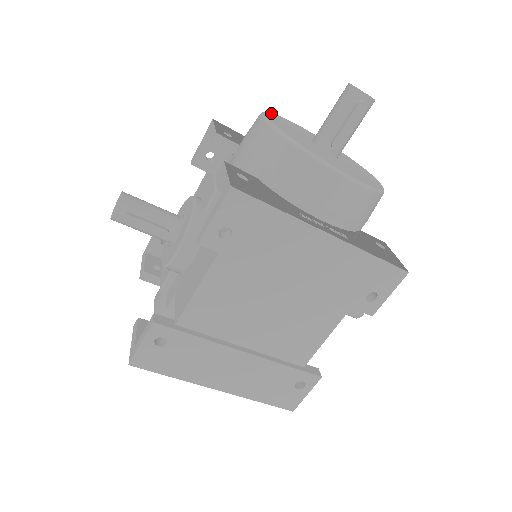
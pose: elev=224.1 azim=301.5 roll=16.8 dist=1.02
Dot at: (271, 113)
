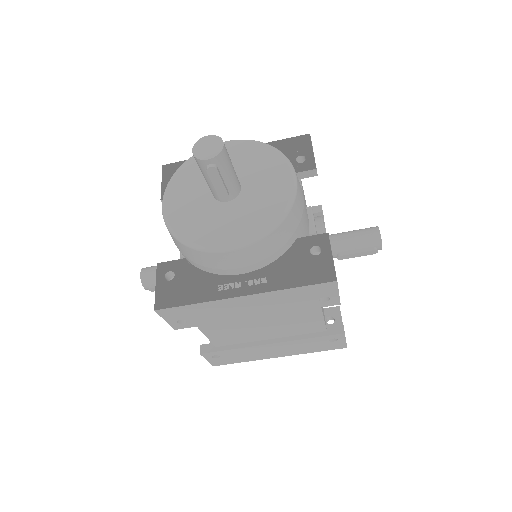
Dot at: (176, 174)
